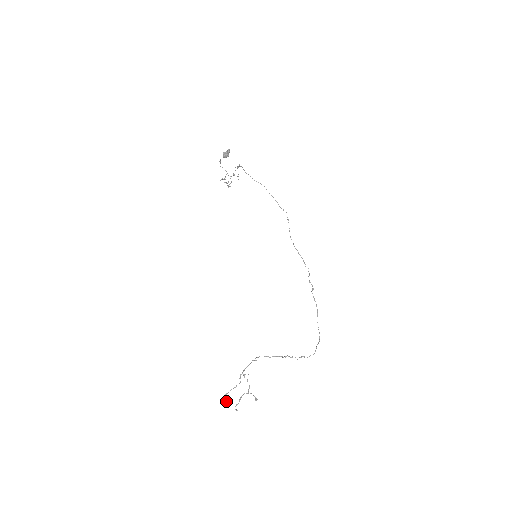
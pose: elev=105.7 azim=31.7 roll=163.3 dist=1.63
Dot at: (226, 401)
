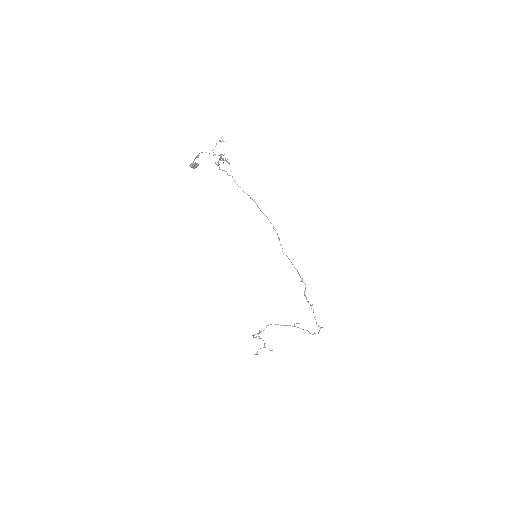
Dot at: (254, 337)
